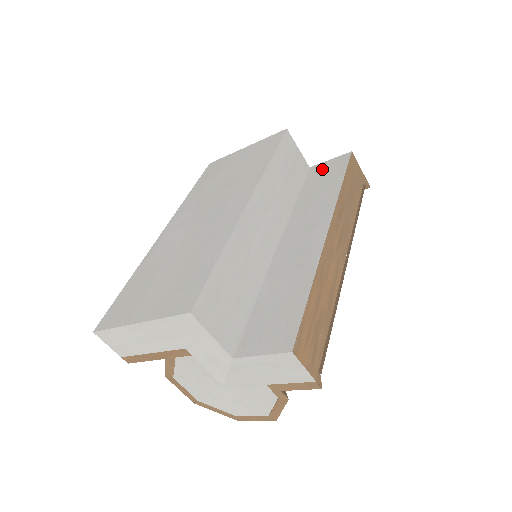
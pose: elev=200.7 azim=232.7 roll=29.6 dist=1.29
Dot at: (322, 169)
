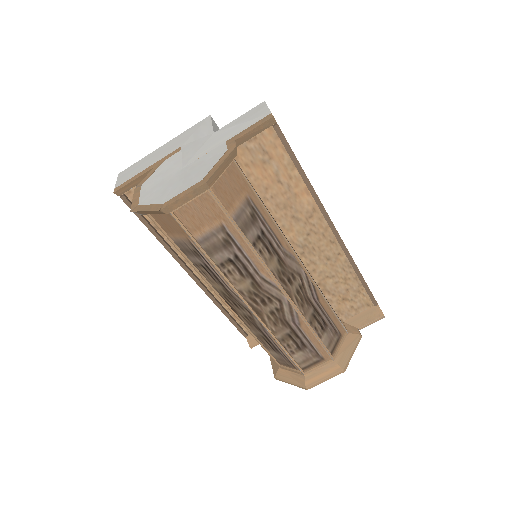
Dot at: occluded
